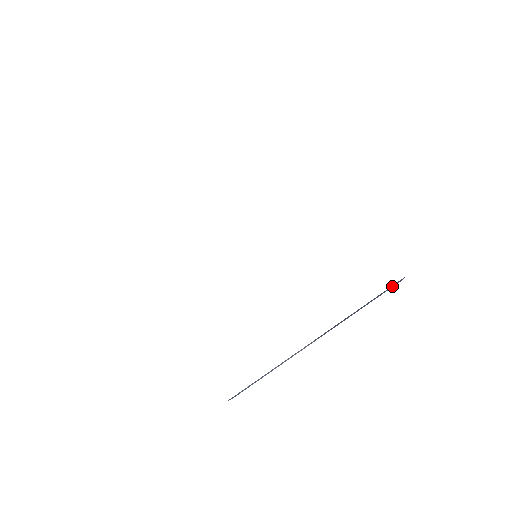
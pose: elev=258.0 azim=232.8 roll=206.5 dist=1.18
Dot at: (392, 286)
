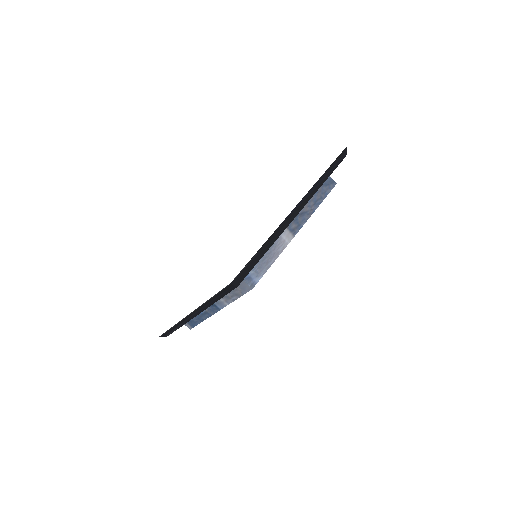
Dot at: (328, 185)
